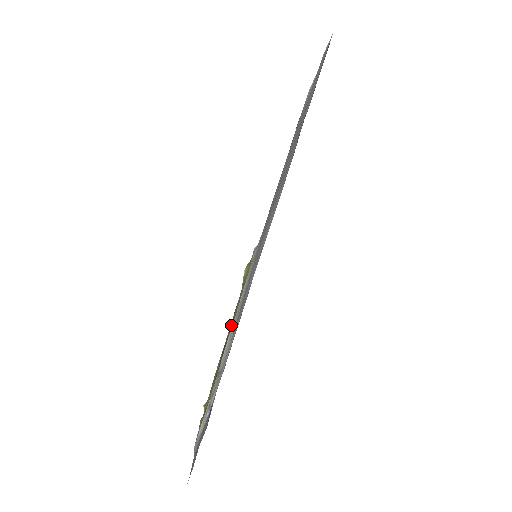
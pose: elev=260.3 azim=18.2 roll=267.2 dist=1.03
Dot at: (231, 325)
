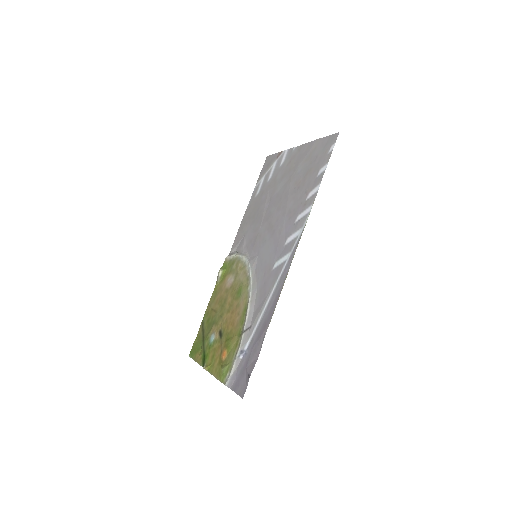
Dot at: (232, 305)
